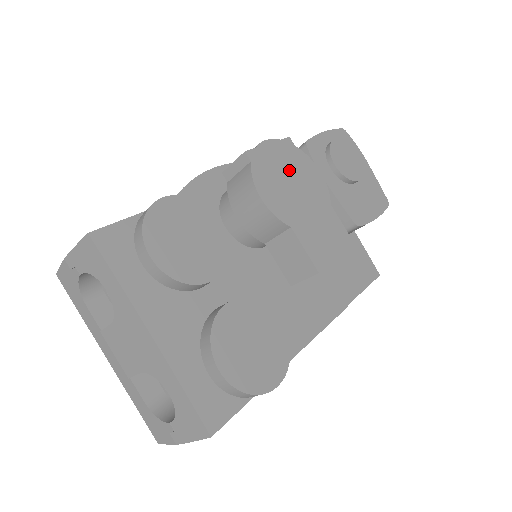
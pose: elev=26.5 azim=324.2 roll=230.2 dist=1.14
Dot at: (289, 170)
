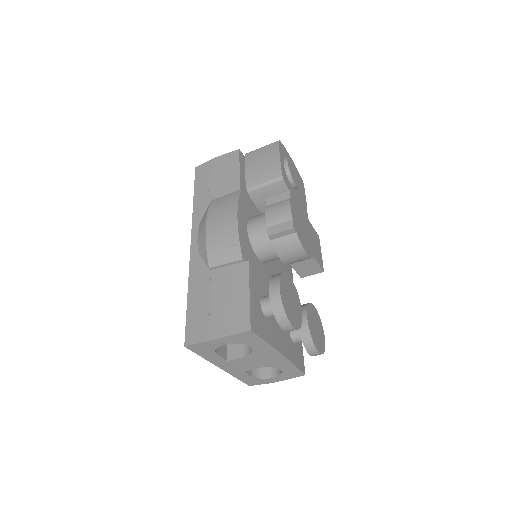
Dot at: (299, 217)
